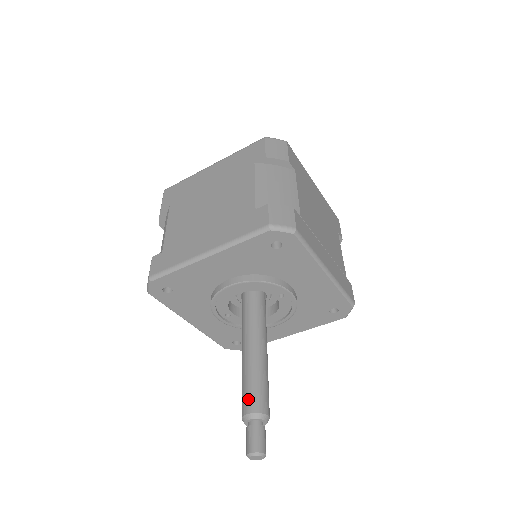
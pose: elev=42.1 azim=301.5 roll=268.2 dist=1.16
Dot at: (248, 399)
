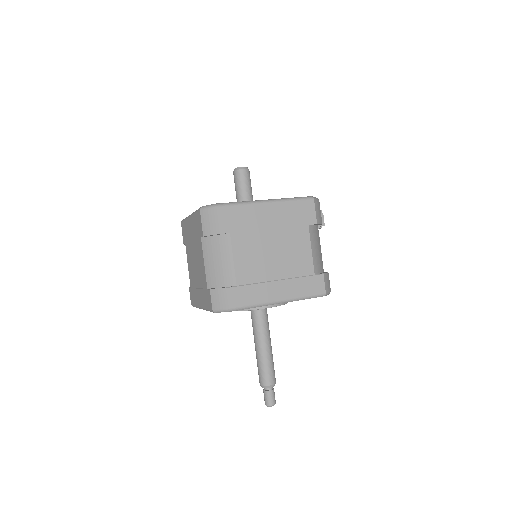
Dot at: (259, 377)
